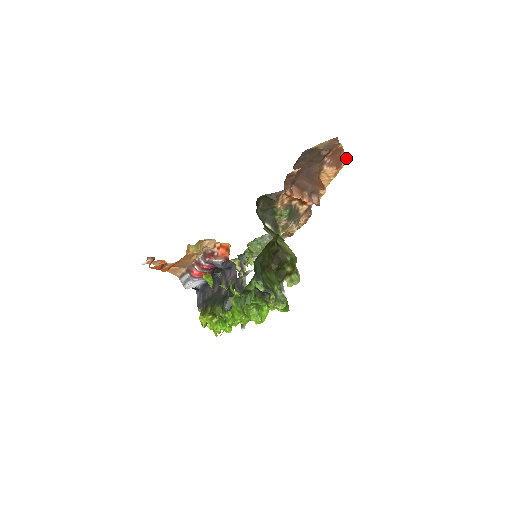
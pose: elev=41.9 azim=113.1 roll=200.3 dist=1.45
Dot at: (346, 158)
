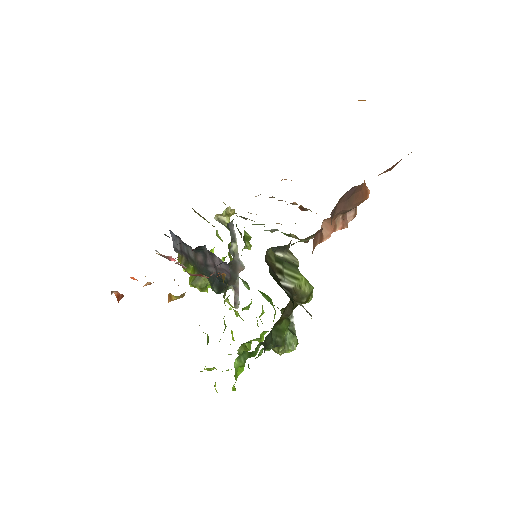
Dot at: occluded
